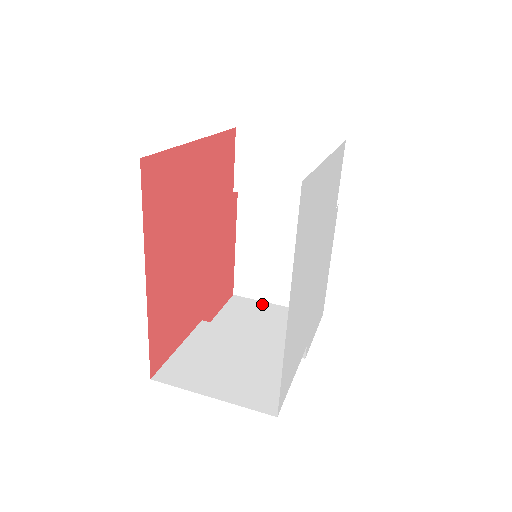
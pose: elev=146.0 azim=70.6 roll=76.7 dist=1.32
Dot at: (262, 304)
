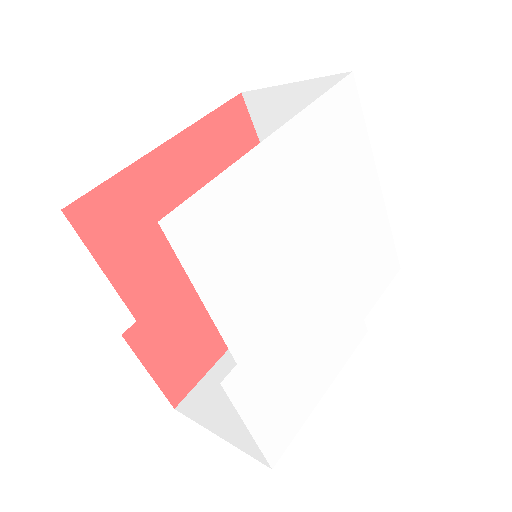
Dot at: occluded
